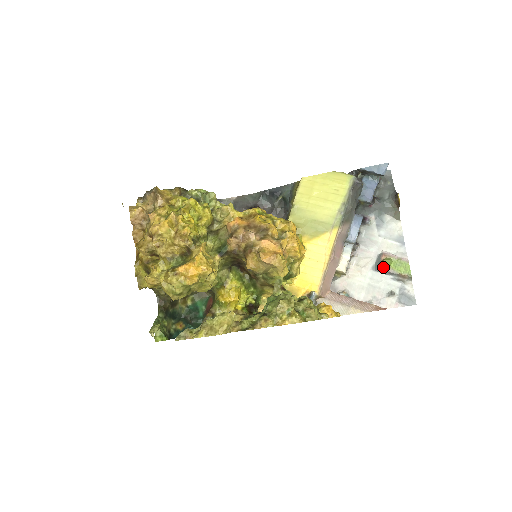
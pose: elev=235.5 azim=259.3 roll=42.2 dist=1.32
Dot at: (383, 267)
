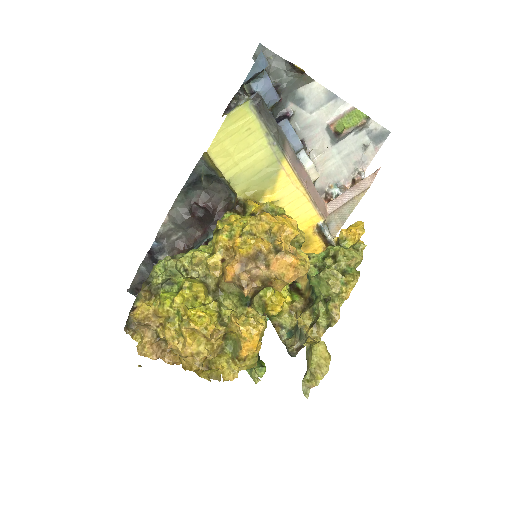
Dot at: (340, 135)
